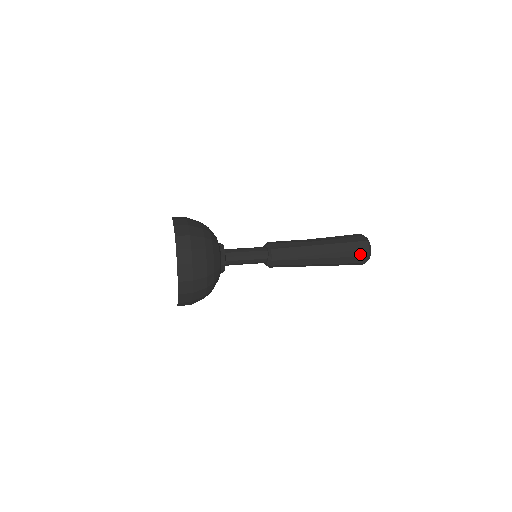
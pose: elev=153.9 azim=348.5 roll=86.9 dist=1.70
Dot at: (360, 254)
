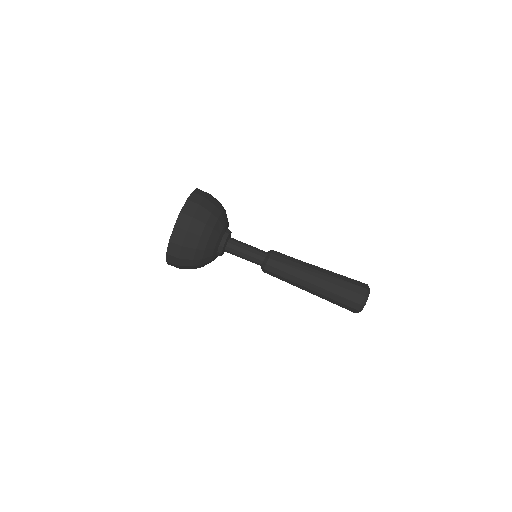
Dot at: (357, 290)
